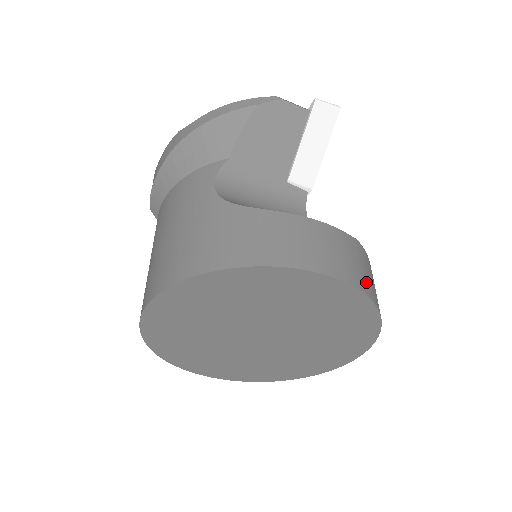
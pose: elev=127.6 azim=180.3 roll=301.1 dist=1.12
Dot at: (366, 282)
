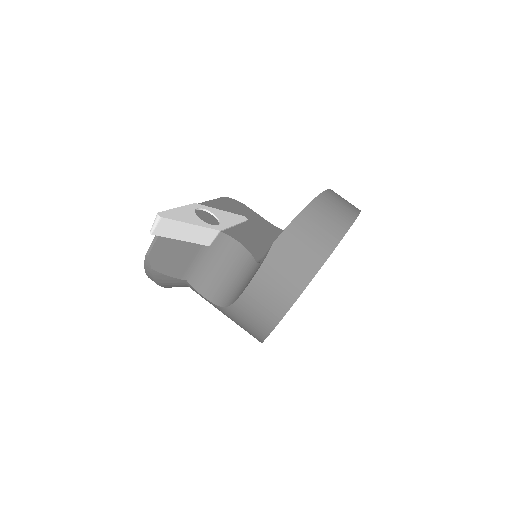
Dot at: (306, 265)
